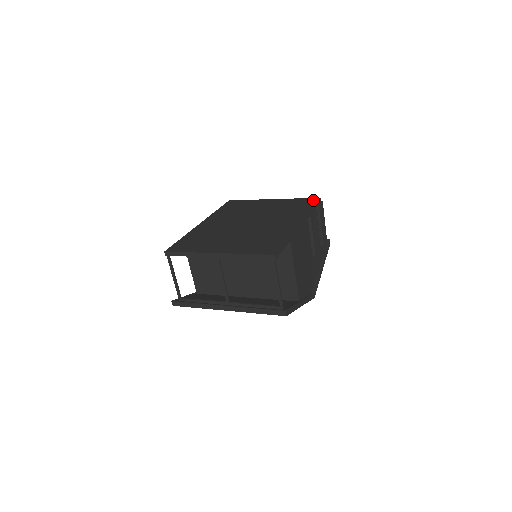
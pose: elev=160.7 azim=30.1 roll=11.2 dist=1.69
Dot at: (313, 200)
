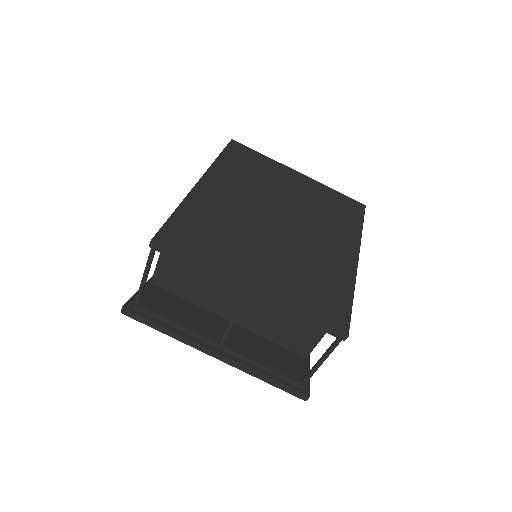
Dot at: (358, 206)
